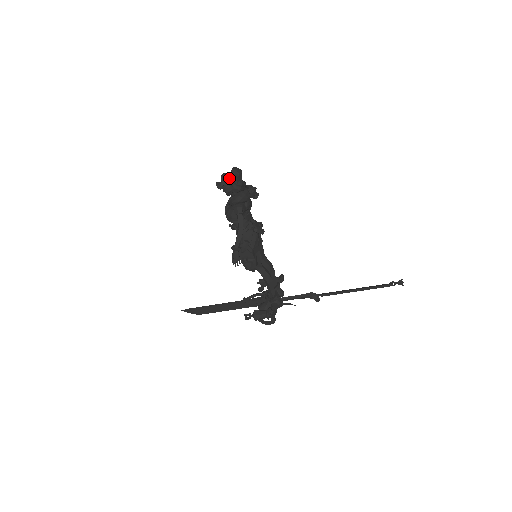
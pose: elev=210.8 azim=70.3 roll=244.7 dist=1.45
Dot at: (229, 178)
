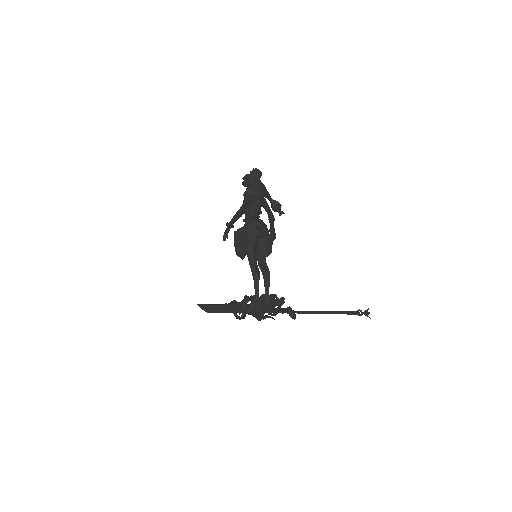
Dot at: occluded
